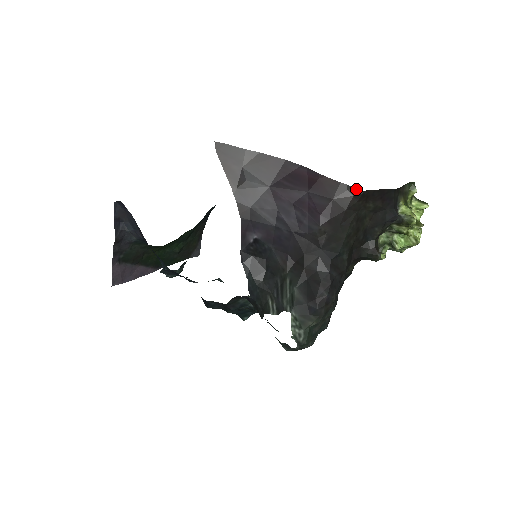
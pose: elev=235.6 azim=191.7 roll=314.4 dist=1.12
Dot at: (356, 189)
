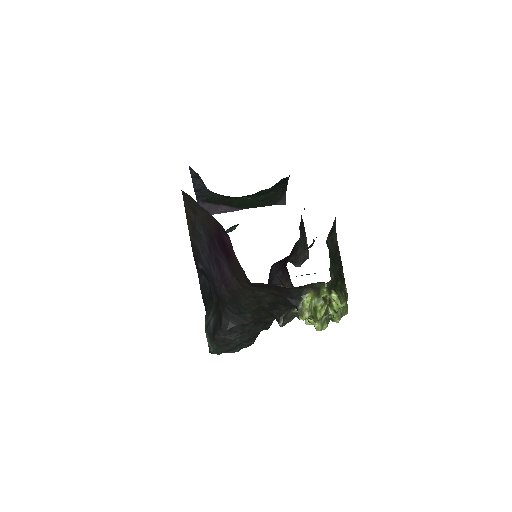
Dot at: occluded
